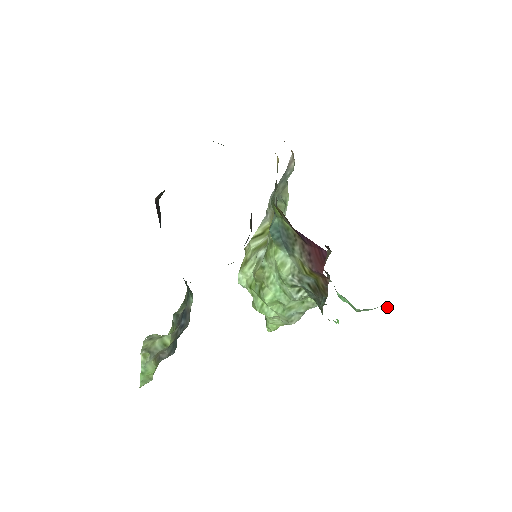
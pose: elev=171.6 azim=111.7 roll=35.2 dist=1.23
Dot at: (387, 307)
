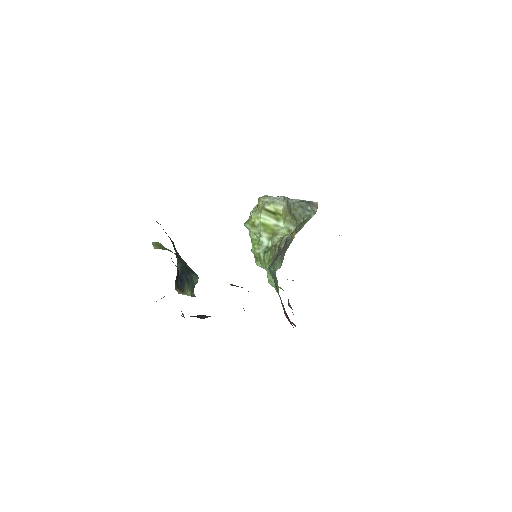
Dot at: occluded
